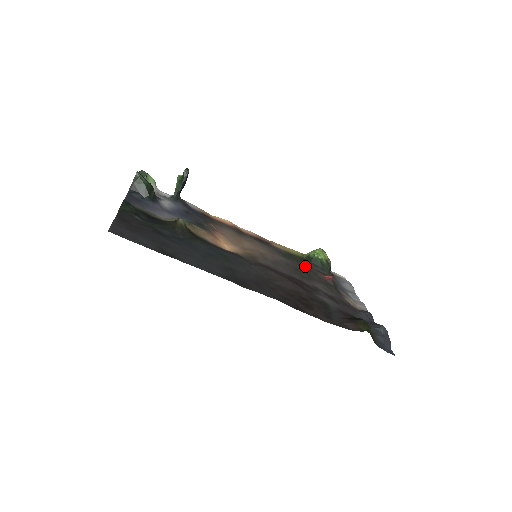
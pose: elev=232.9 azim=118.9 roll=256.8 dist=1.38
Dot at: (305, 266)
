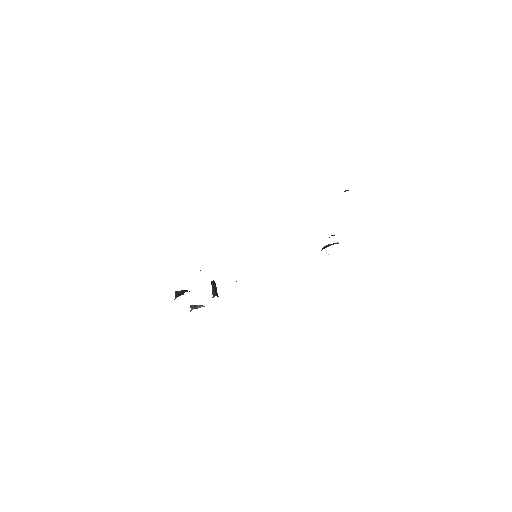
Dot at: occluded
